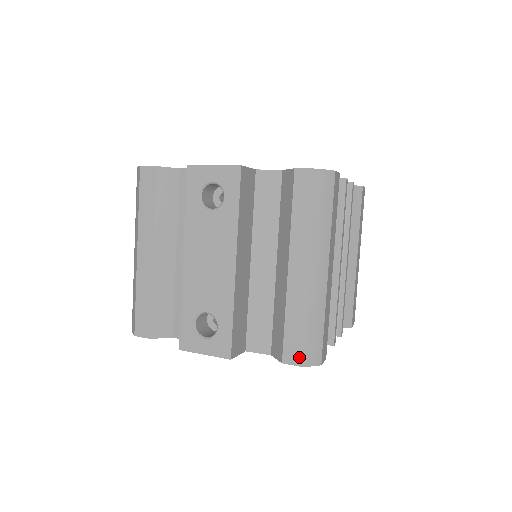
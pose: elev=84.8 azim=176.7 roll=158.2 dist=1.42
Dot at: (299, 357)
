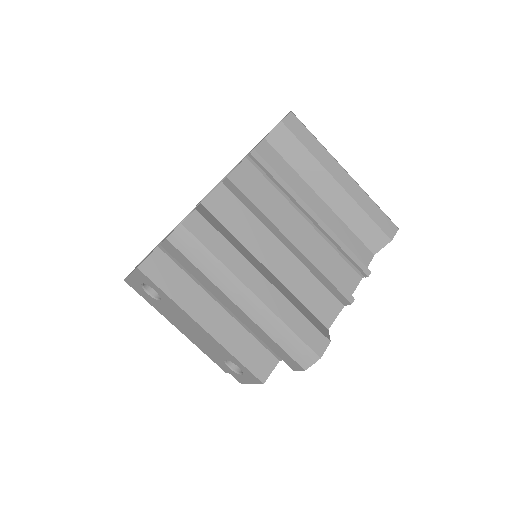
Dot at: (296, 365)
